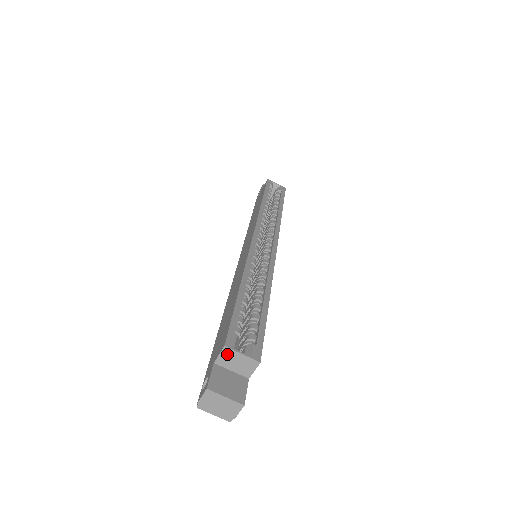
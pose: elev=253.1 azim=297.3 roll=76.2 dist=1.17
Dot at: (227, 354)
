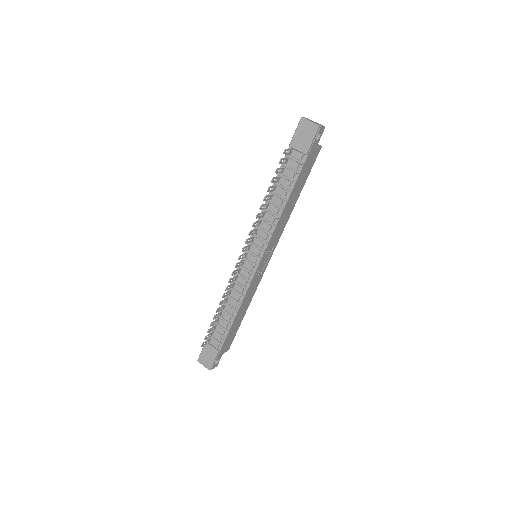
Dot at: occluded
